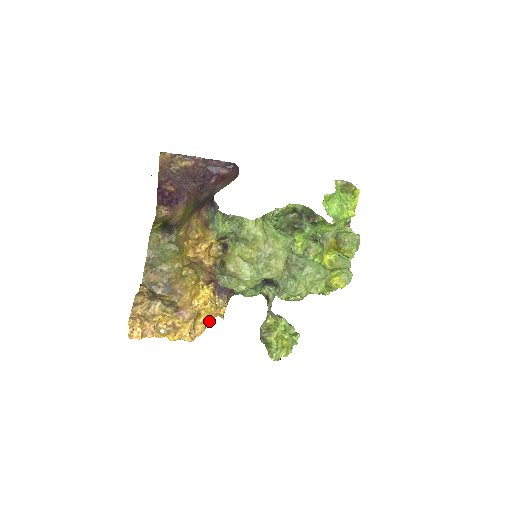
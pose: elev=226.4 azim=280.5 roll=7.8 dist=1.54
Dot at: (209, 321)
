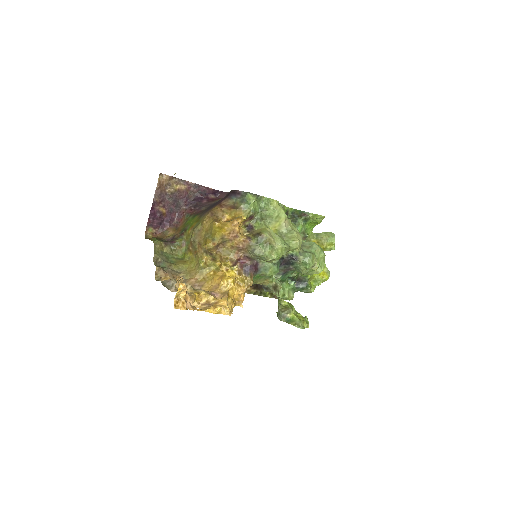
Dot at: (234, 304)
